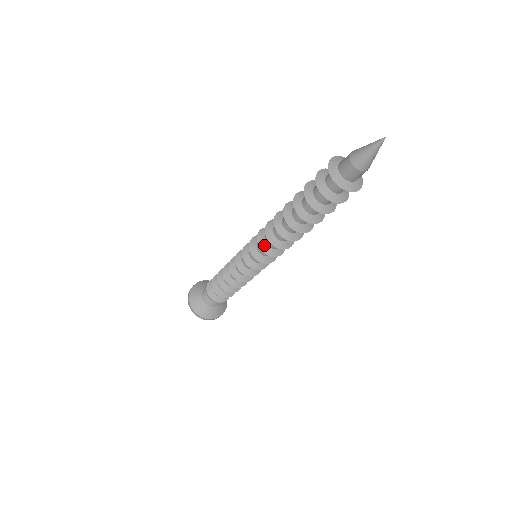
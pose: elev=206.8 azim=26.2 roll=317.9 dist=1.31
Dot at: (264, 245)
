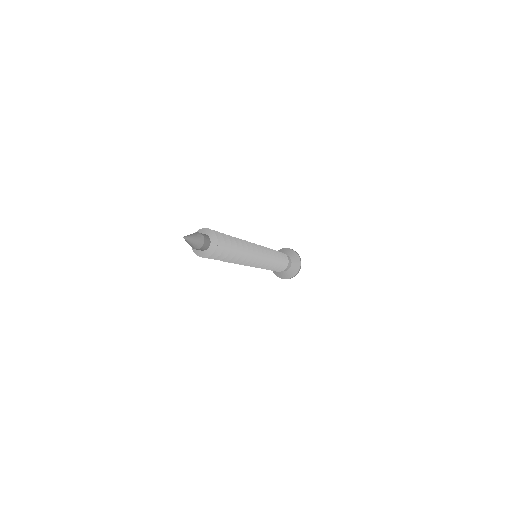
Dot at: occluded
